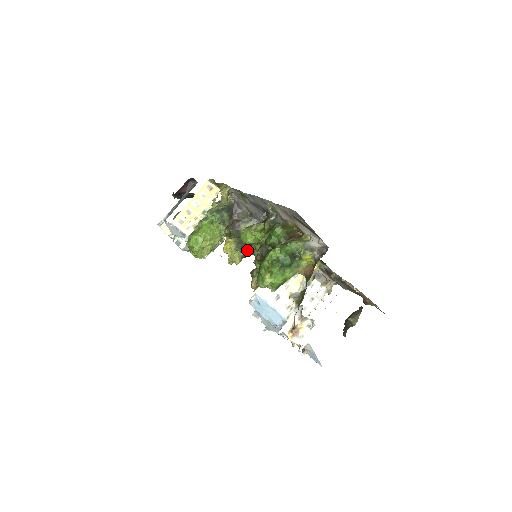
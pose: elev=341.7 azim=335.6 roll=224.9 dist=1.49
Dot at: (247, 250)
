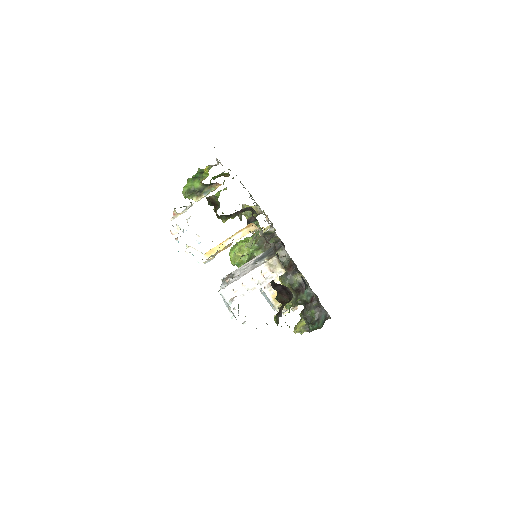
Dot at: (304, 314)
